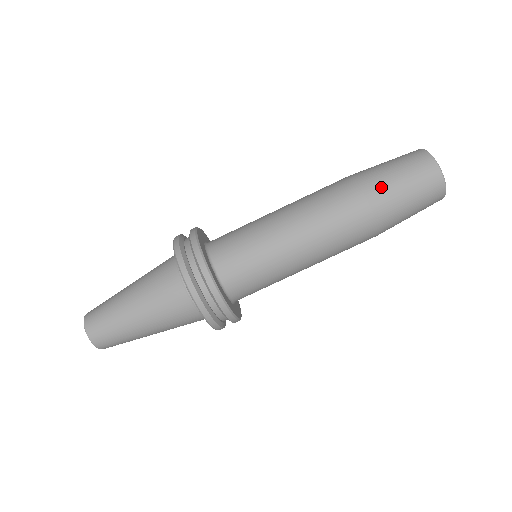
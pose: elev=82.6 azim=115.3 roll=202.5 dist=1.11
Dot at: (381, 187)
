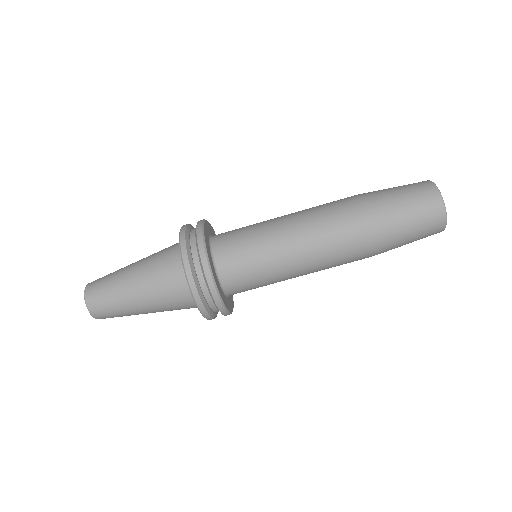
Dot at: (380, 199)
